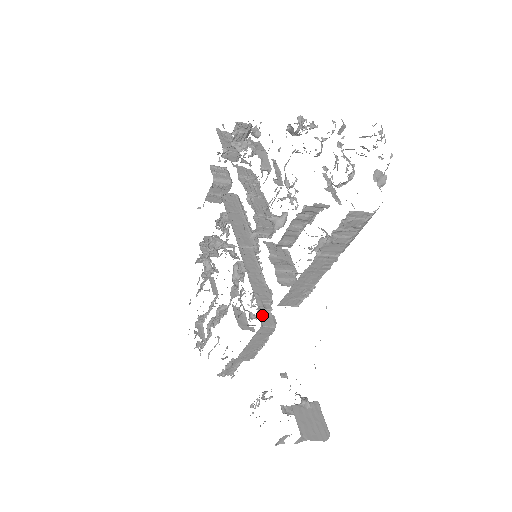
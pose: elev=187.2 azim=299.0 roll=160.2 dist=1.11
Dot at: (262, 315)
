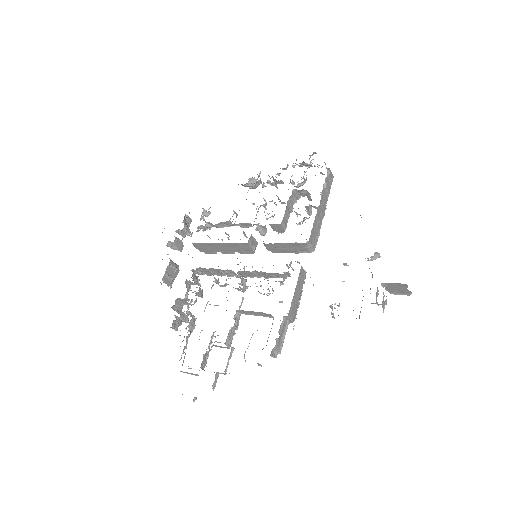
Dot at: occluded
